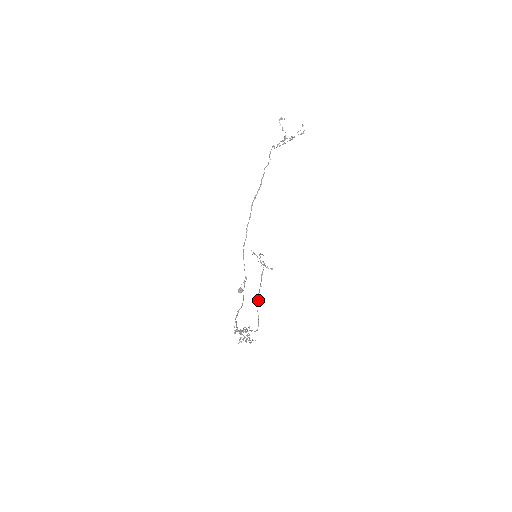
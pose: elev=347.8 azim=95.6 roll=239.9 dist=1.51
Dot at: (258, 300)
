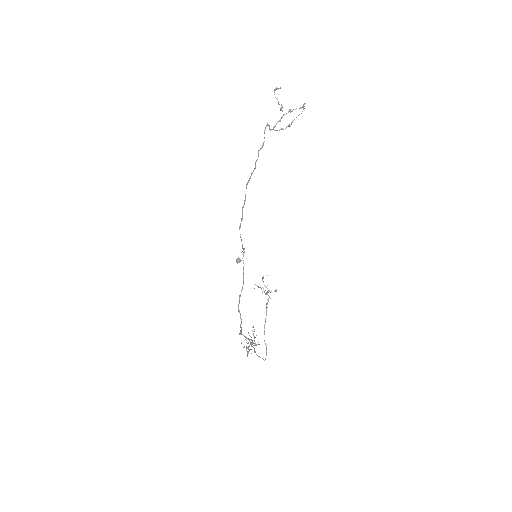
Dot at: (264, 331)
